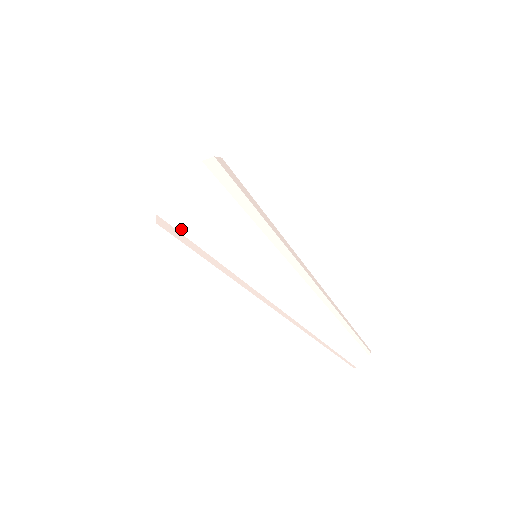
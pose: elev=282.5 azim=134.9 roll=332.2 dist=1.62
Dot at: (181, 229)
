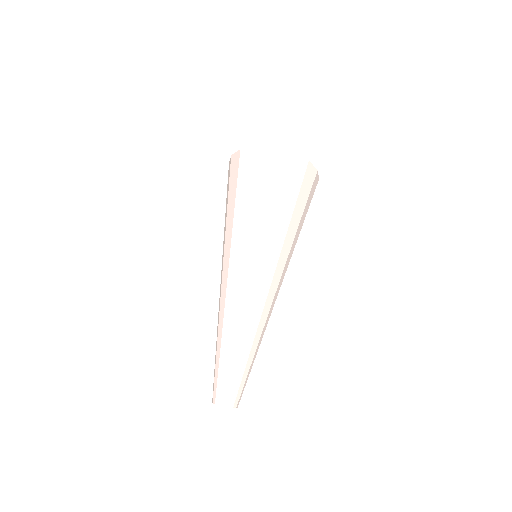
Dot at: (241, 176)
